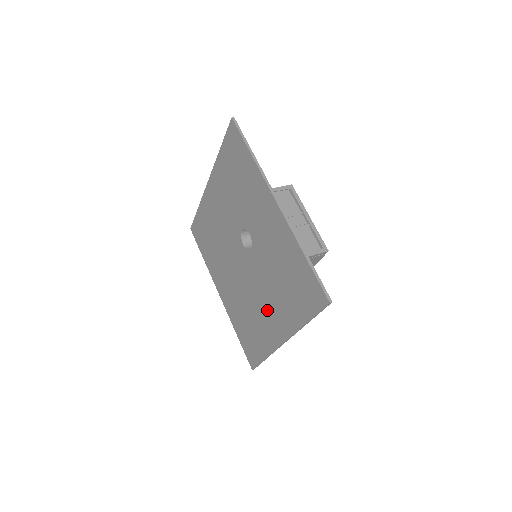
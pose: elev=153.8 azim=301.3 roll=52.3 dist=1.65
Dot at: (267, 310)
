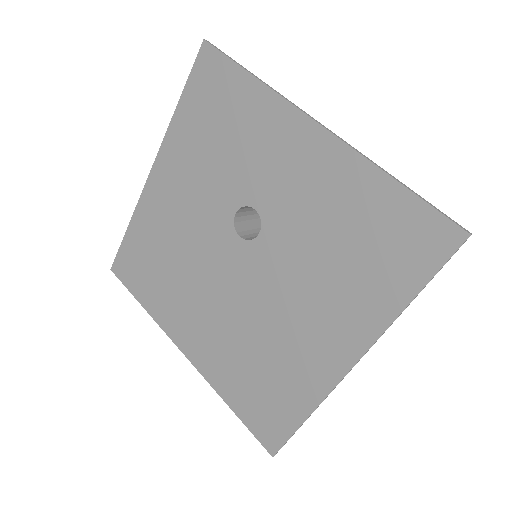
Dot at: (306, 325)
